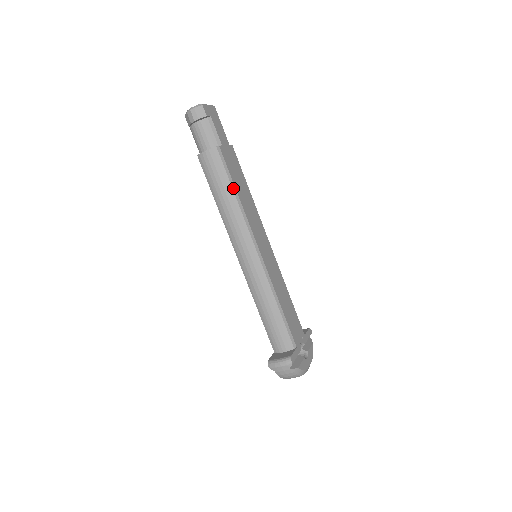
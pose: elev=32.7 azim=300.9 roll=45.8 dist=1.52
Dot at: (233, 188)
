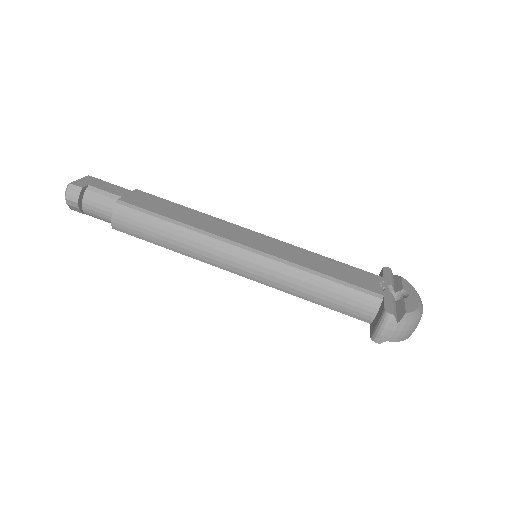
Dot at: (166, 220)
